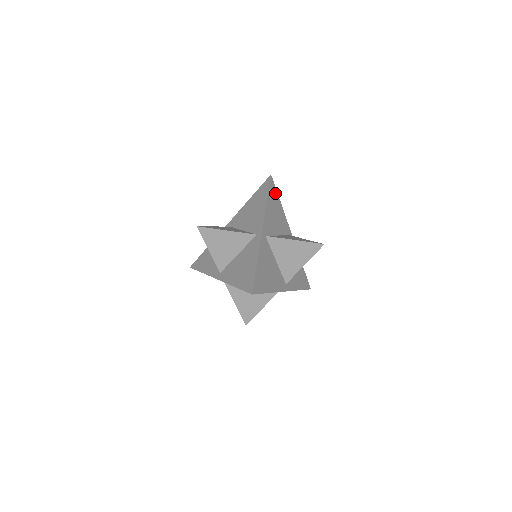
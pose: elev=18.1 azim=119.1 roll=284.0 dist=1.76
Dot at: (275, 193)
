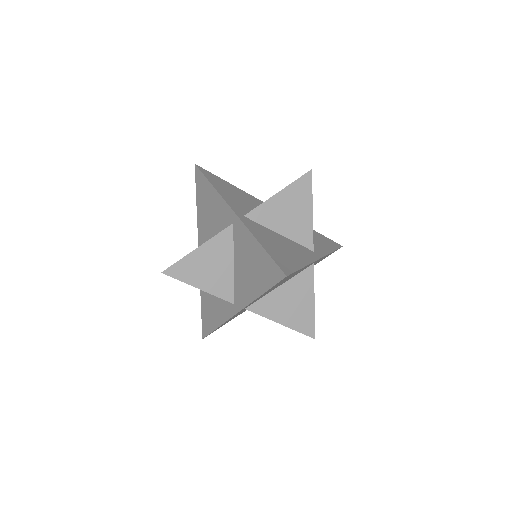
Dot at: (216, 178)
